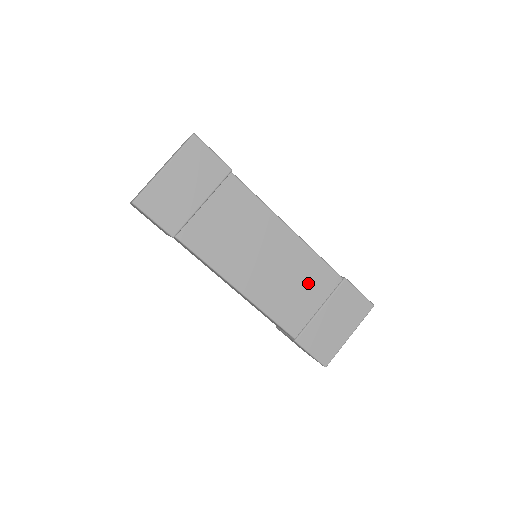
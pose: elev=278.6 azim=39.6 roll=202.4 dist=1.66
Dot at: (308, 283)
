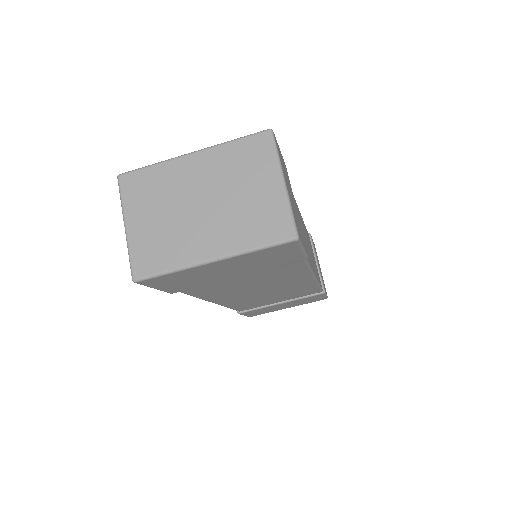
Dot at: (288, 295)
